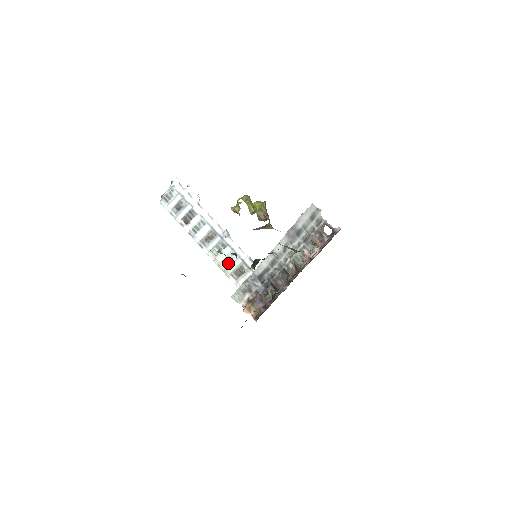
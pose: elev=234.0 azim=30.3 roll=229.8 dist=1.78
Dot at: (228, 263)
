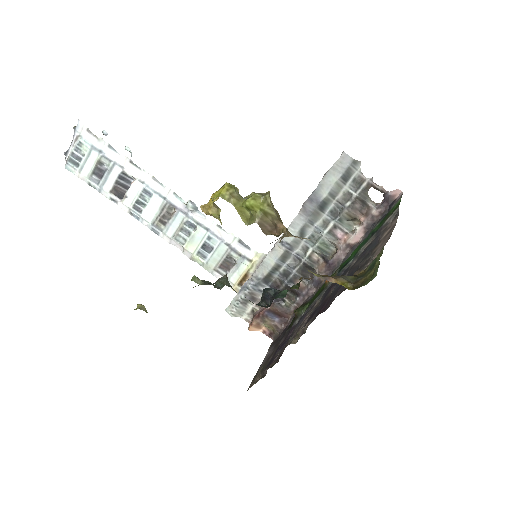
Dot at: (206, 253)
